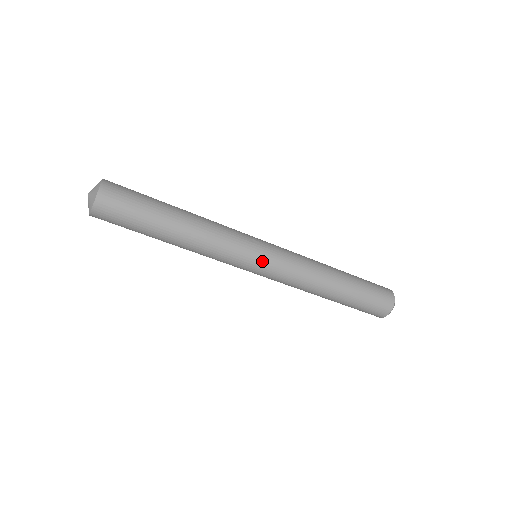
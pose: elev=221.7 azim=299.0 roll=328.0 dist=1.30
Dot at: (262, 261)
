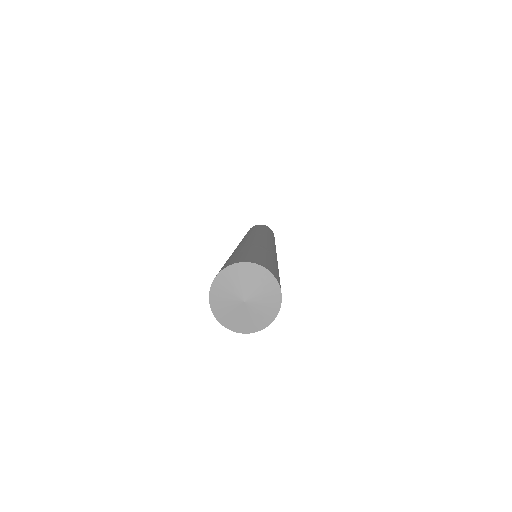
Dot at: occluded
